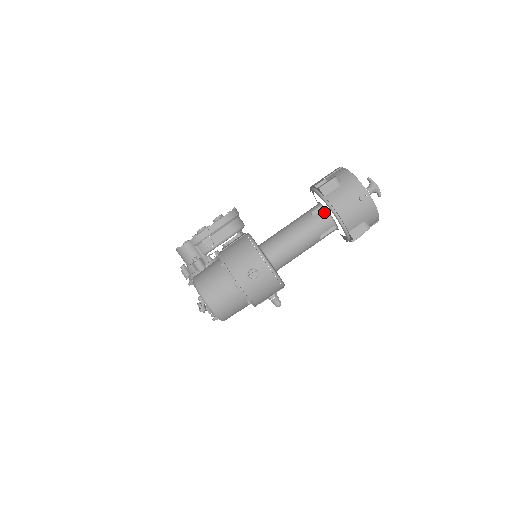
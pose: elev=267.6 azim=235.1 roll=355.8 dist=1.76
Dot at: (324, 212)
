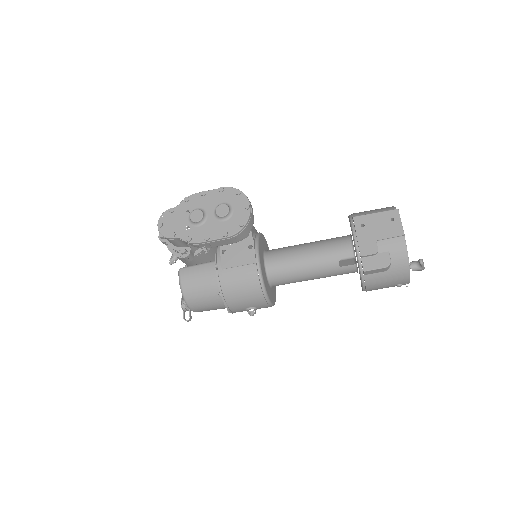
Dot at: (353, 268)
